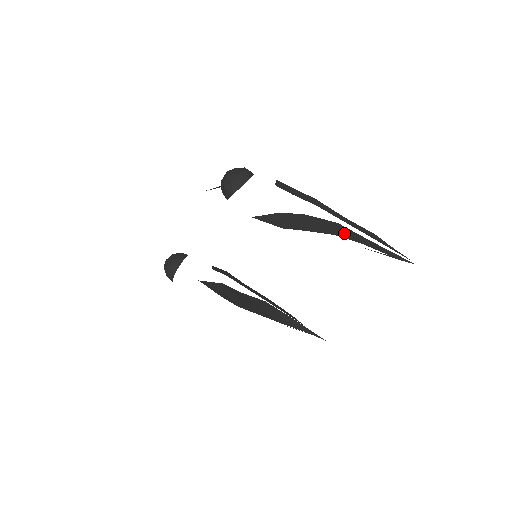
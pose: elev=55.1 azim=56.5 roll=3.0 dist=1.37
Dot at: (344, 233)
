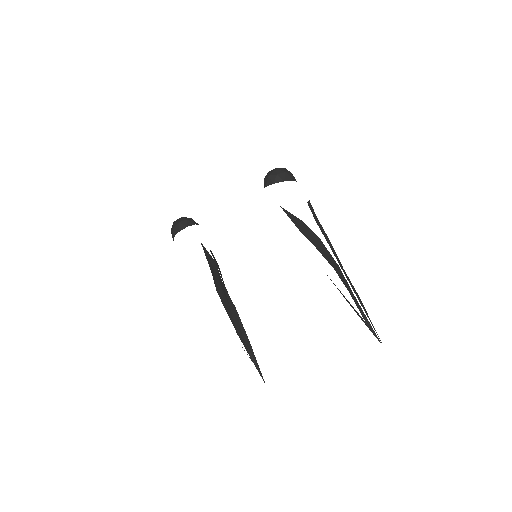
Dot at: (340, 275)
